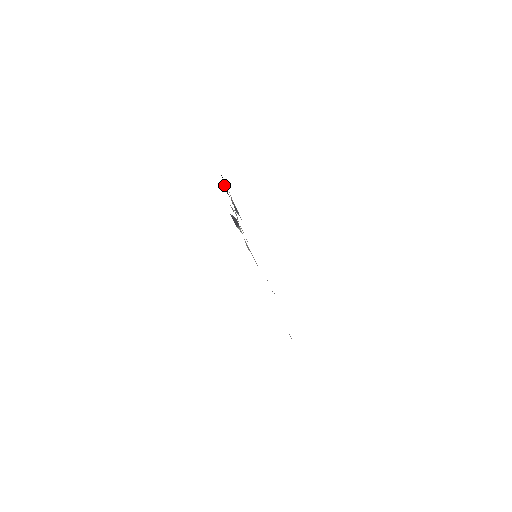
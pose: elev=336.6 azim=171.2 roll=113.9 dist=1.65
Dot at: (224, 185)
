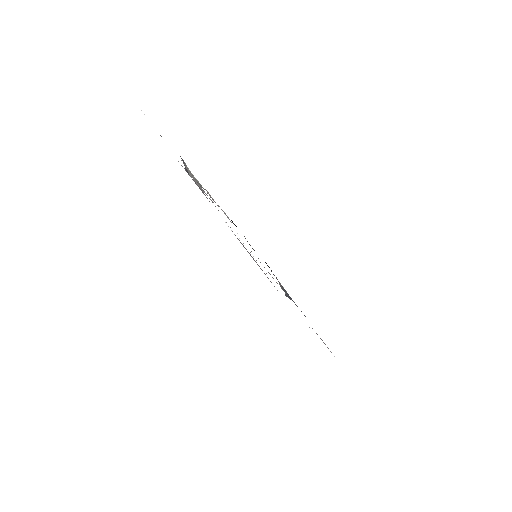
Dot at: occluded
